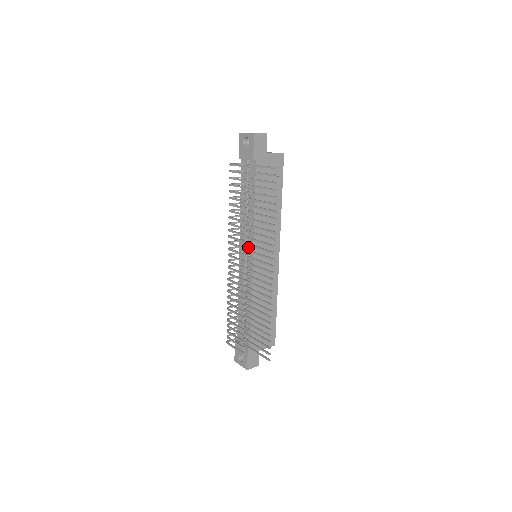
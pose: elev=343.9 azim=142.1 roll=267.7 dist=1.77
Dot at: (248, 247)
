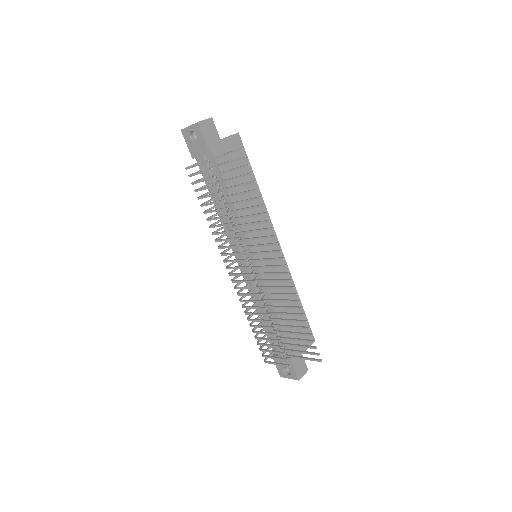
Dot at: (244, 250)
